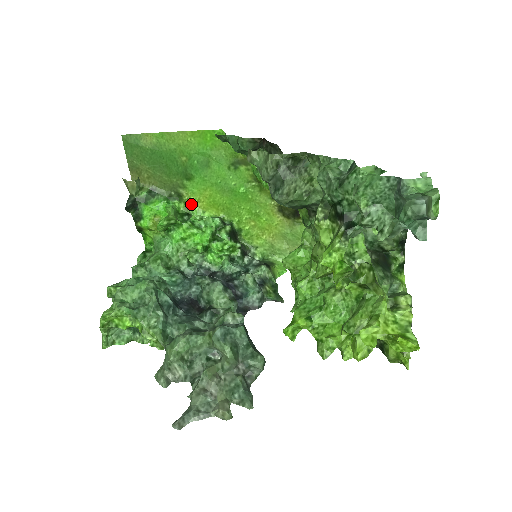
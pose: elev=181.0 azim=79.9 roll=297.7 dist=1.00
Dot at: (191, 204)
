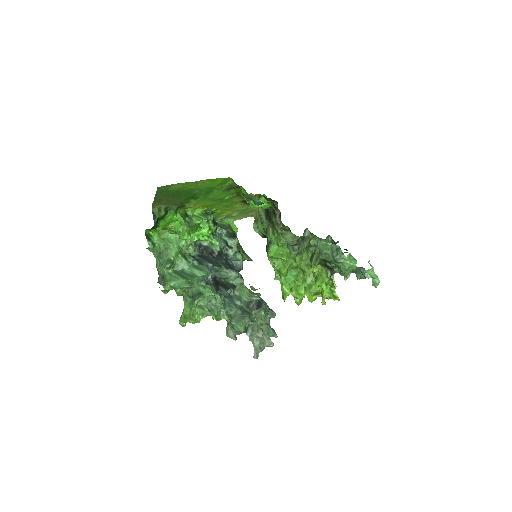
Dot at: (188, 208)
